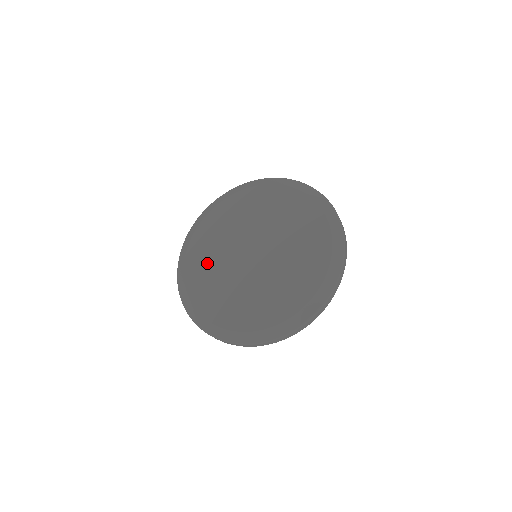
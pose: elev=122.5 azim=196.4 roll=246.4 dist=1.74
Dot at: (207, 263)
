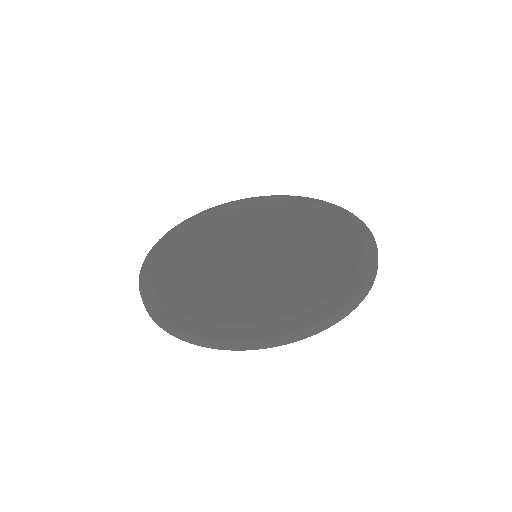
Dot at: (196, 279)
